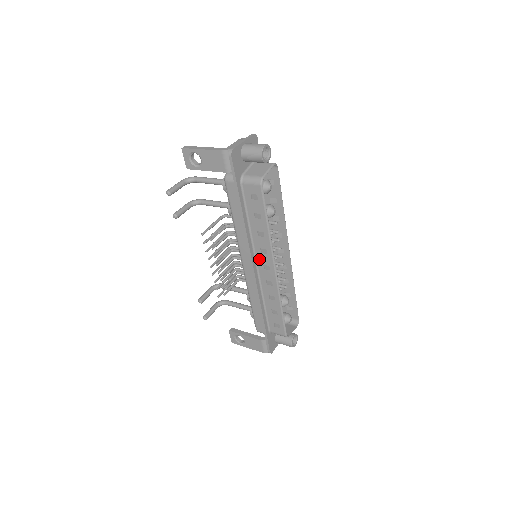
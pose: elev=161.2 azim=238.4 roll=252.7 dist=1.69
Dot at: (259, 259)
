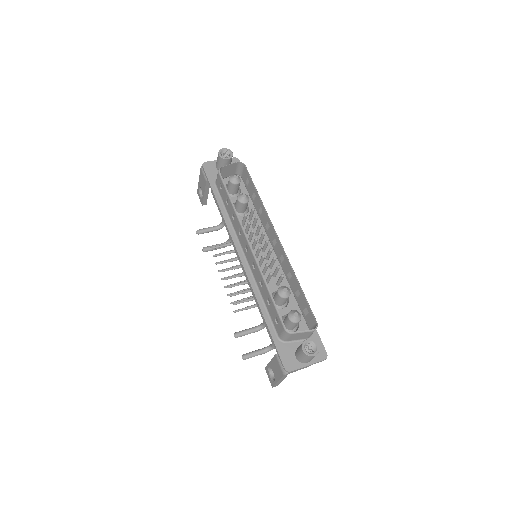
Dot at: (242, 245)
